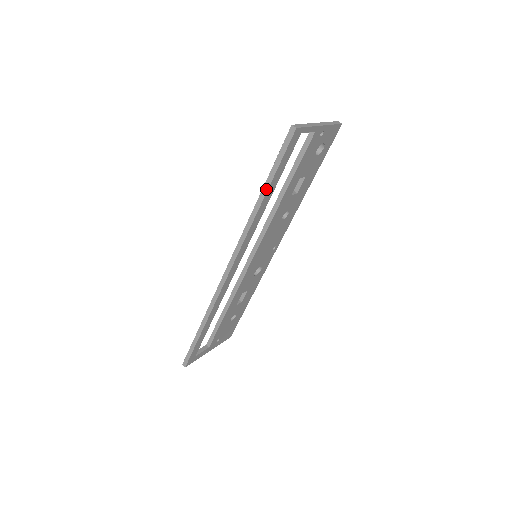
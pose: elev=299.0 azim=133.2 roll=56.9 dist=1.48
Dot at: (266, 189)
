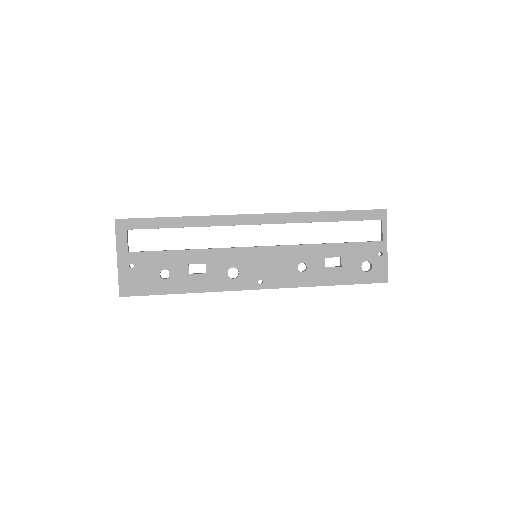
Dot at: (336, 211)
